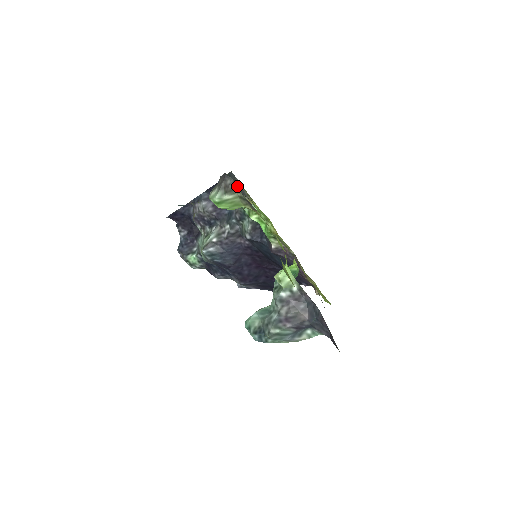
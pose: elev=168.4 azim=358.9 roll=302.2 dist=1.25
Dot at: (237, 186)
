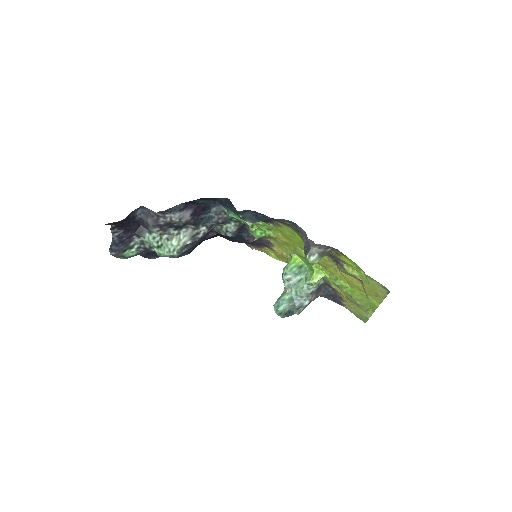
Dot at: (273, 221)
